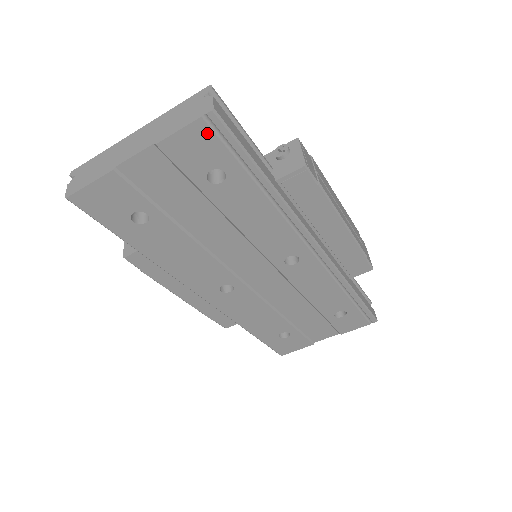
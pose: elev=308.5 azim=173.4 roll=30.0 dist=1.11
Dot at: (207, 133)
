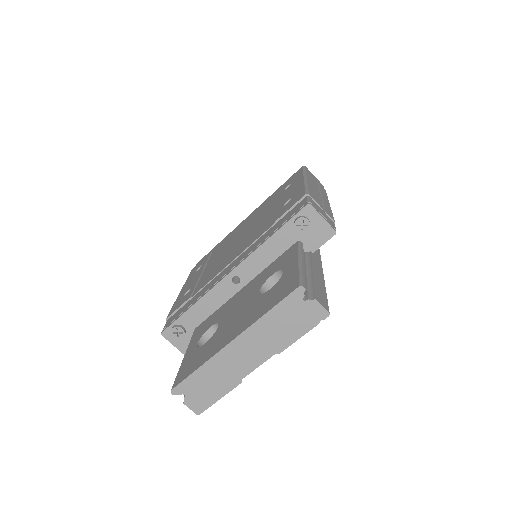
Dot at: occluded
